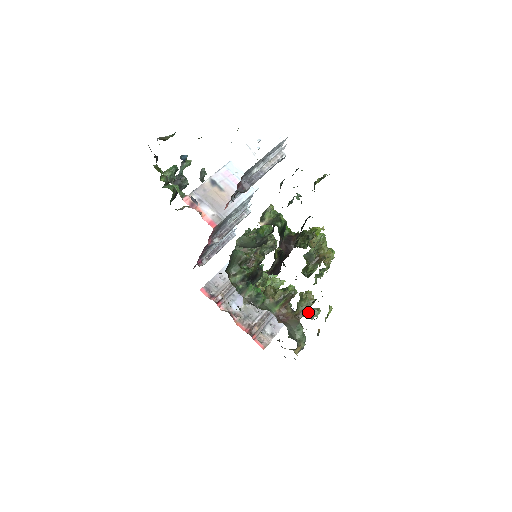
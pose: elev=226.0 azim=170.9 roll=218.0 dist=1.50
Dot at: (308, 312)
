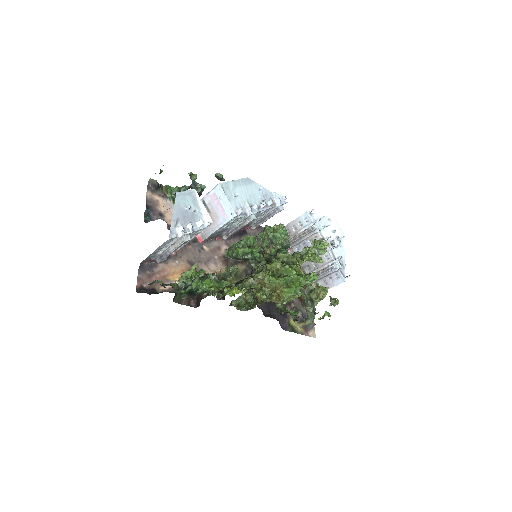
Dot at: (312, 305)
